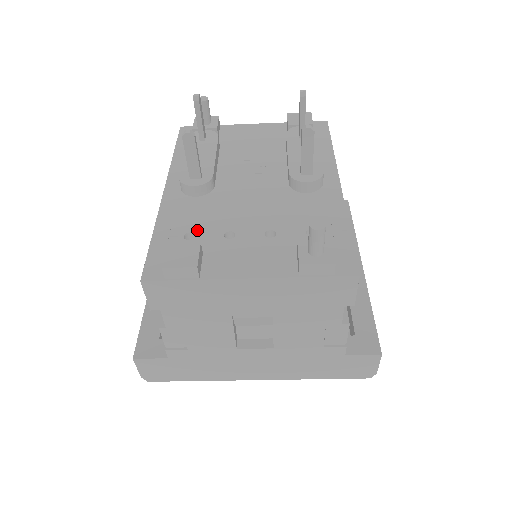
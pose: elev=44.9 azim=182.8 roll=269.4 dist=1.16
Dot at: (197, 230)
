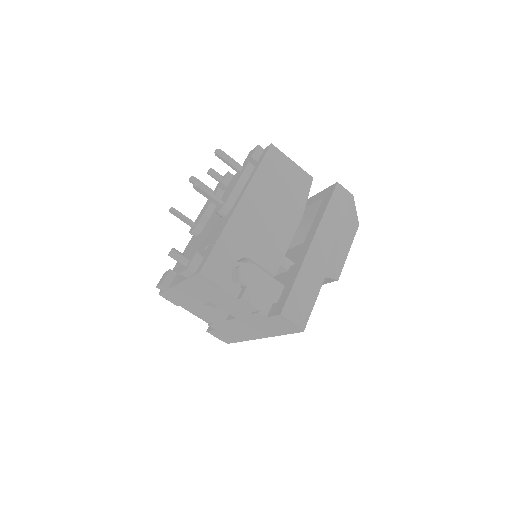
Dot at: occluded
